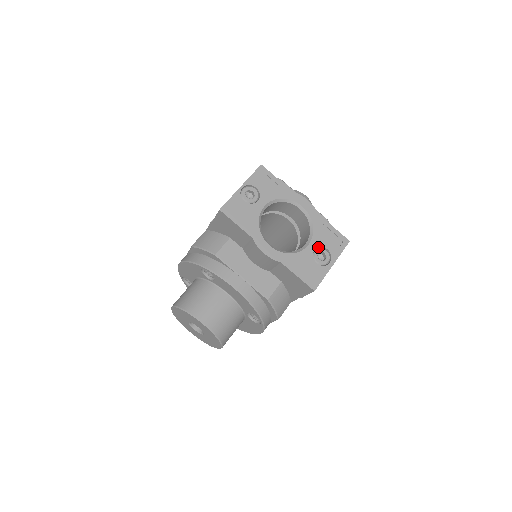
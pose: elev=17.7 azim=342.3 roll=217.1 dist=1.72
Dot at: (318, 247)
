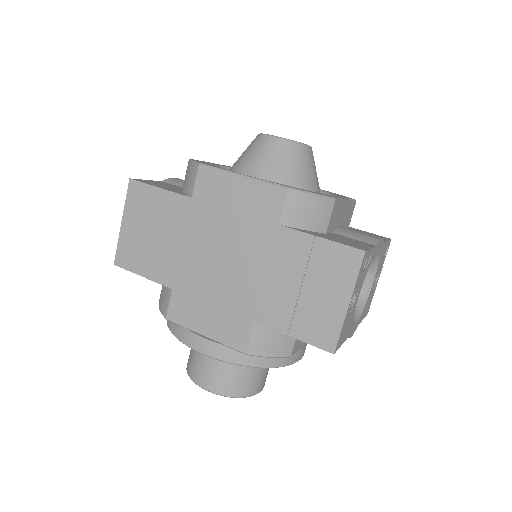
Dot at: occluded
